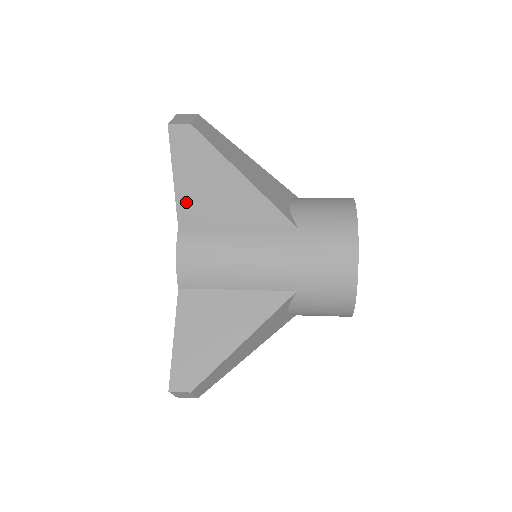
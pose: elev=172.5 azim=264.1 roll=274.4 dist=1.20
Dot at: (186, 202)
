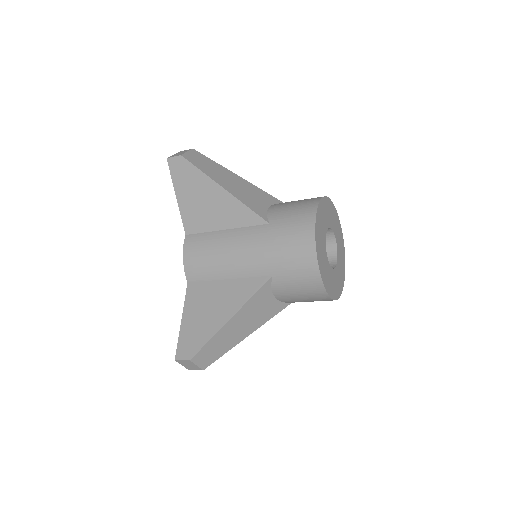
Dot at: (187, 214)
